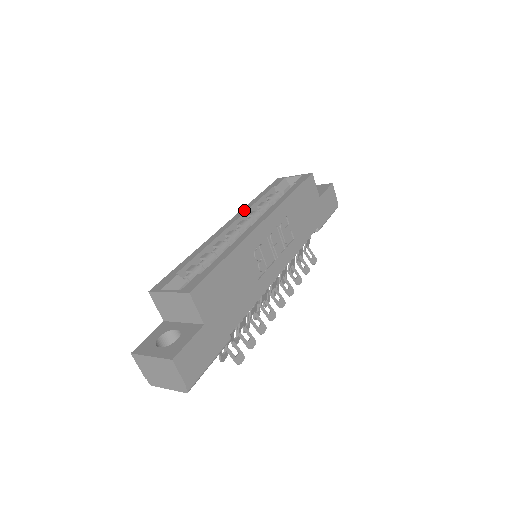
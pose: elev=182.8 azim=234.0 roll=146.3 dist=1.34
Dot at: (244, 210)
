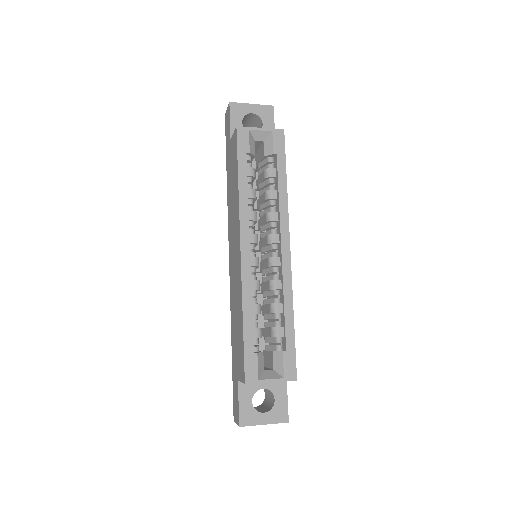
Dot at: (245, 216)
